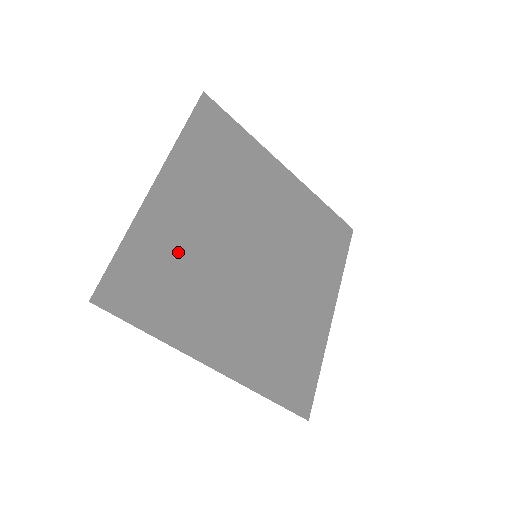
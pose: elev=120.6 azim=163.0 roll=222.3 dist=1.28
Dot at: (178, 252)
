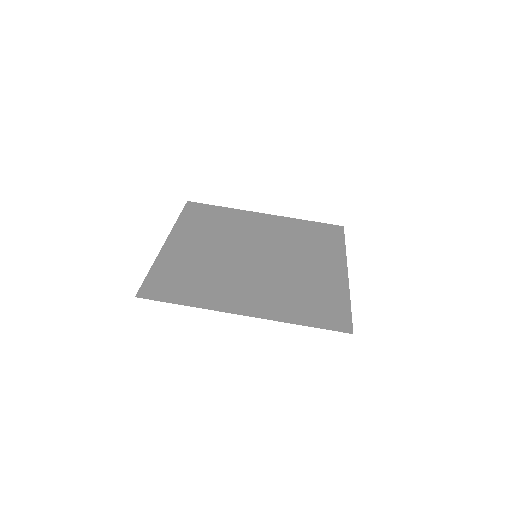
Dot at: (192, 266)
